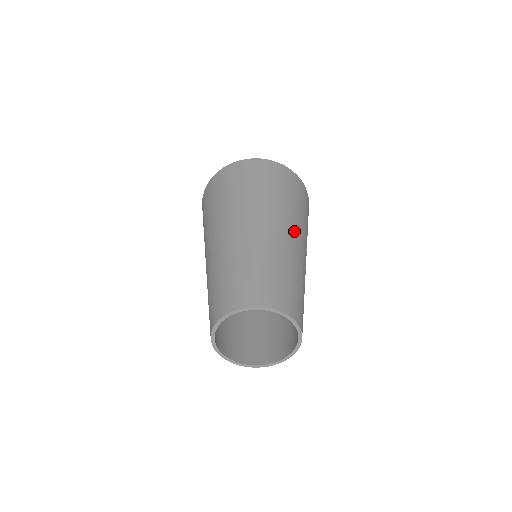
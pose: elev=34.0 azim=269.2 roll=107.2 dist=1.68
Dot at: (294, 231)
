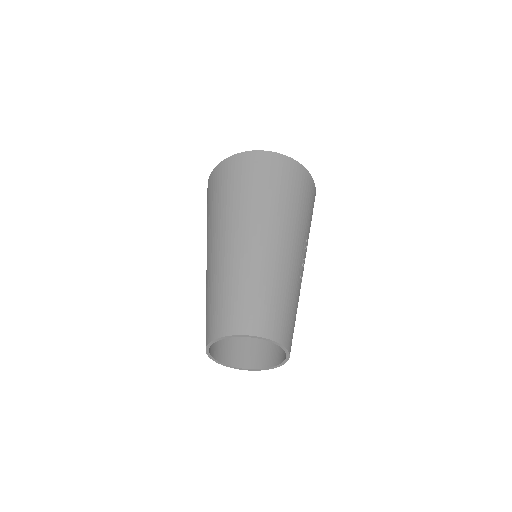
Dot at: (288, 238)
